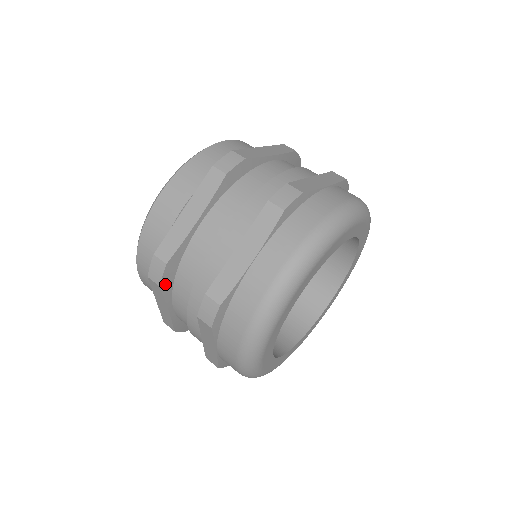
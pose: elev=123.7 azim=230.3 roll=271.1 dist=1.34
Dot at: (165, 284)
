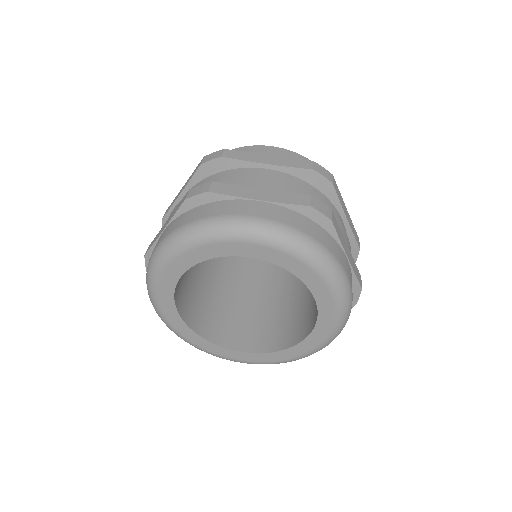
Dot at: occluded
